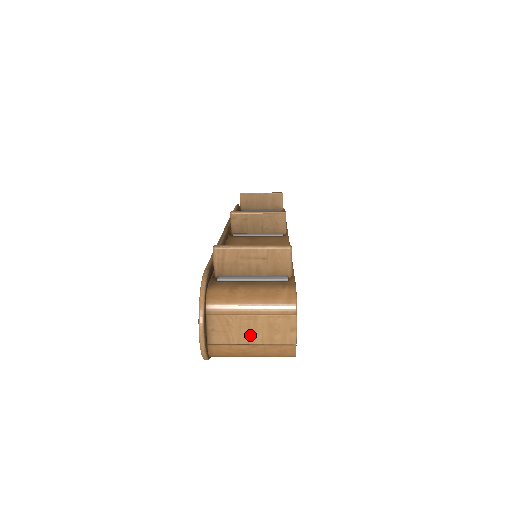
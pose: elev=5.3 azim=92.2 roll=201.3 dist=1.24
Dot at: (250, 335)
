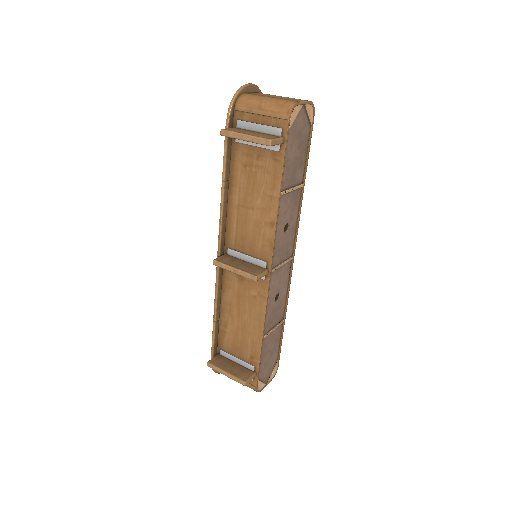
Dot at: occluded
